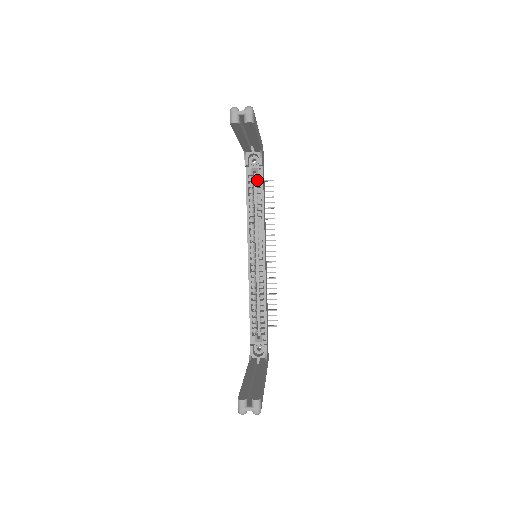
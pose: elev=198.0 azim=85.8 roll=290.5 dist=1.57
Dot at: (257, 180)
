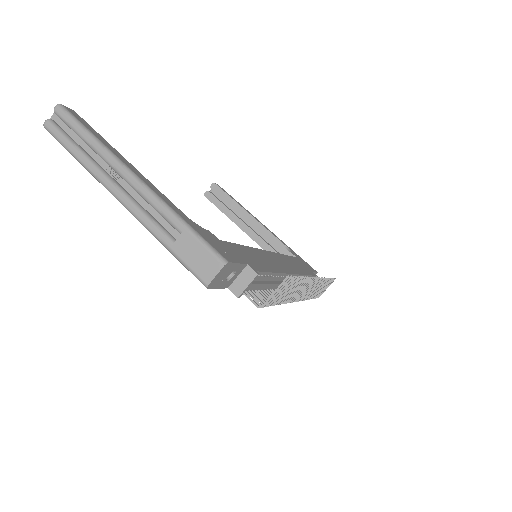
Dot at: occluded
